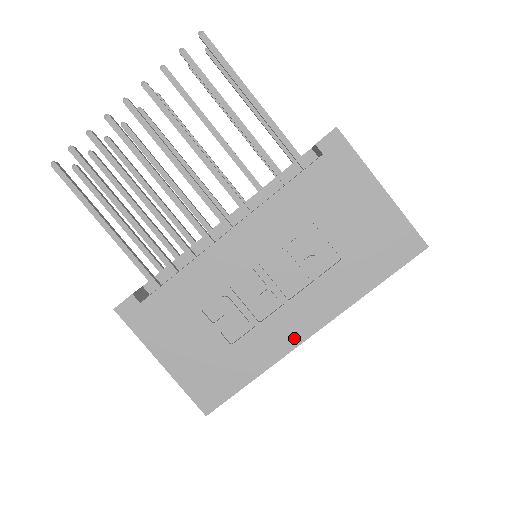
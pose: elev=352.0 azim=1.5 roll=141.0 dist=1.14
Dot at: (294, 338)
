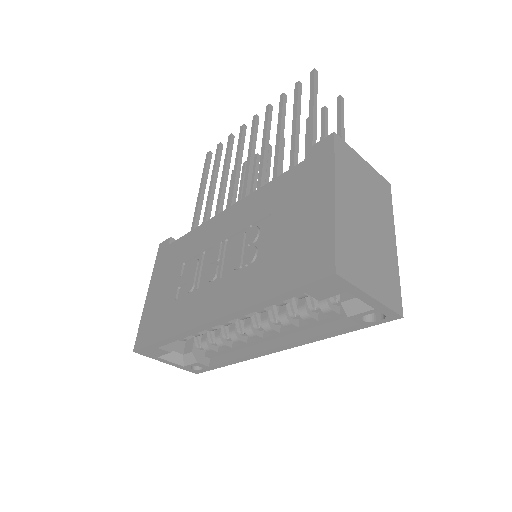
Dot at: (201, 317)
